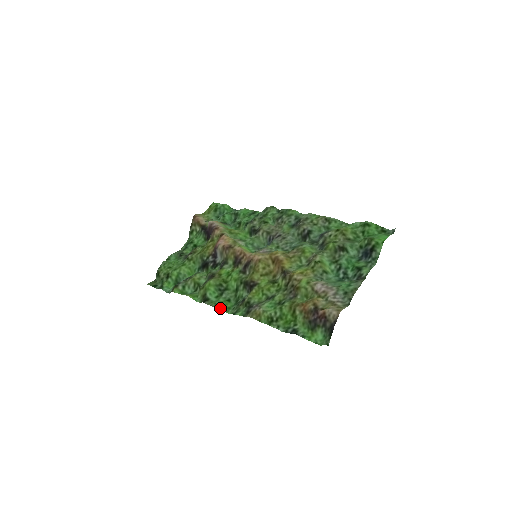
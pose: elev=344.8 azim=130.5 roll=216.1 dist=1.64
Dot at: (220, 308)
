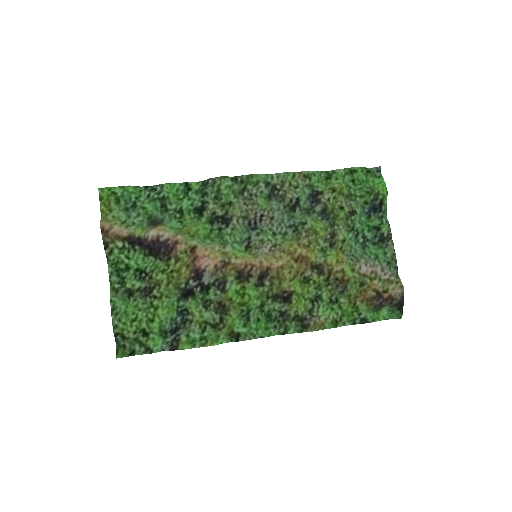
Dot at: (263, 336)
